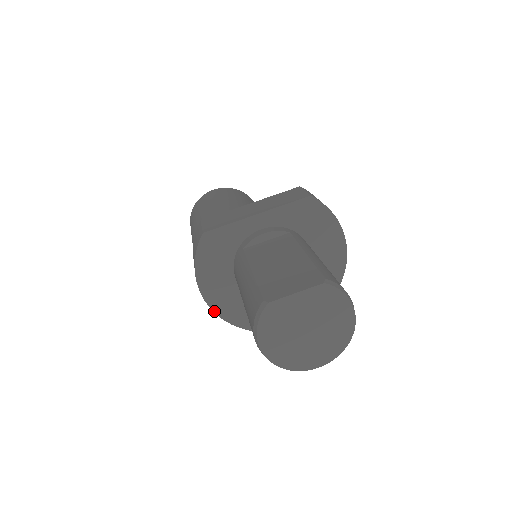
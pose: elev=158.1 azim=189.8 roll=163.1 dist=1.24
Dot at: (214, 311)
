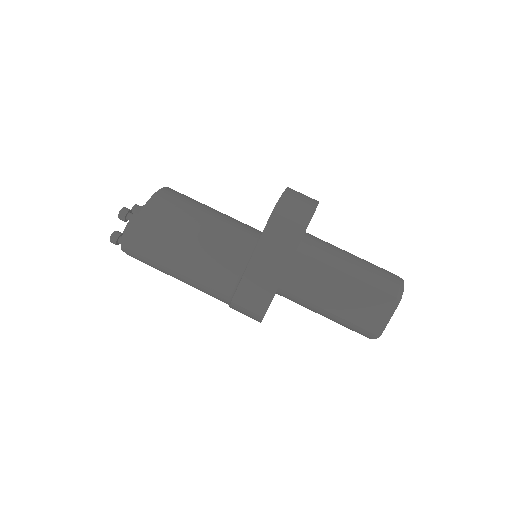
Dot at: occluded
